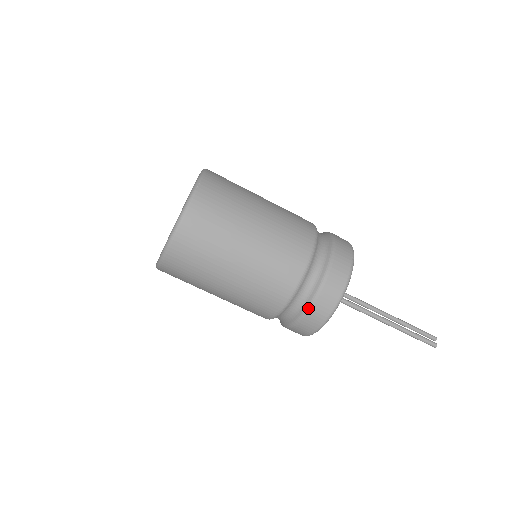
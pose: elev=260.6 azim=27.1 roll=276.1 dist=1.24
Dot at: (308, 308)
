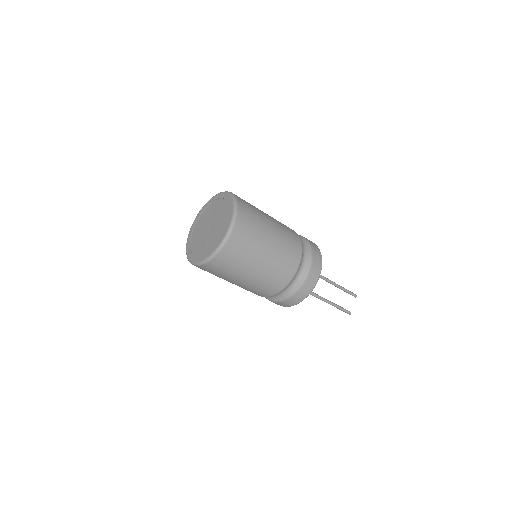
Dot at: (279, 301)
